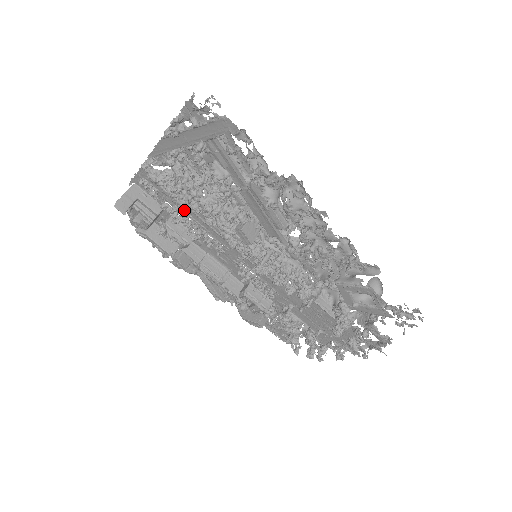
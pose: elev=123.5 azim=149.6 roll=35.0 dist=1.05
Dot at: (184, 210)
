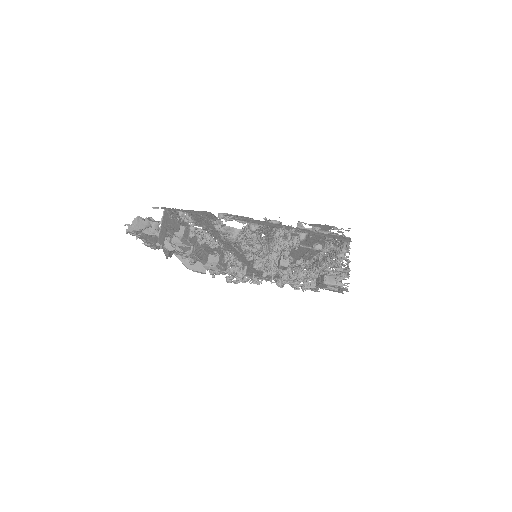
Dot at: (209, 230)
